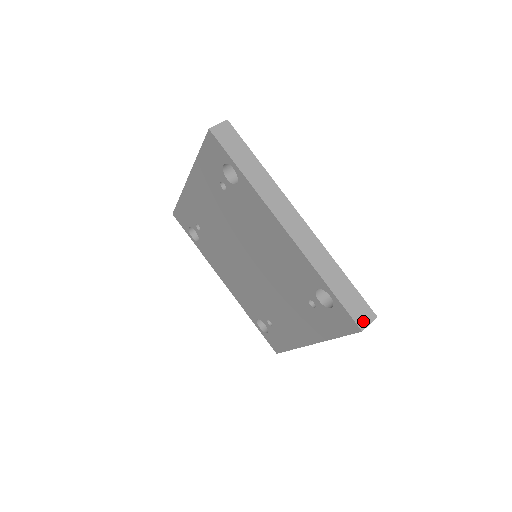
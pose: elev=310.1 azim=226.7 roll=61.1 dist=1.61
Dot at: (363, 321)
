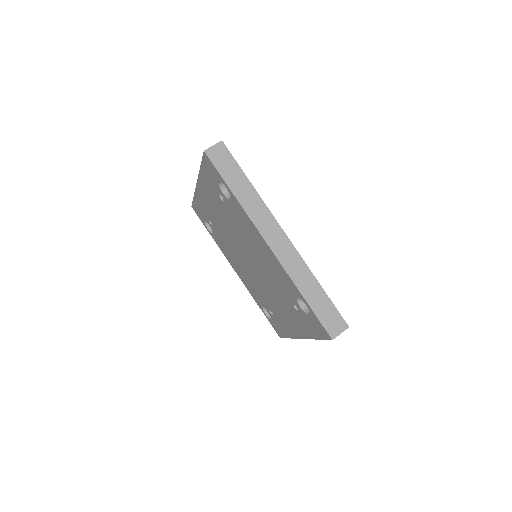
Dot at: (334, 331)
